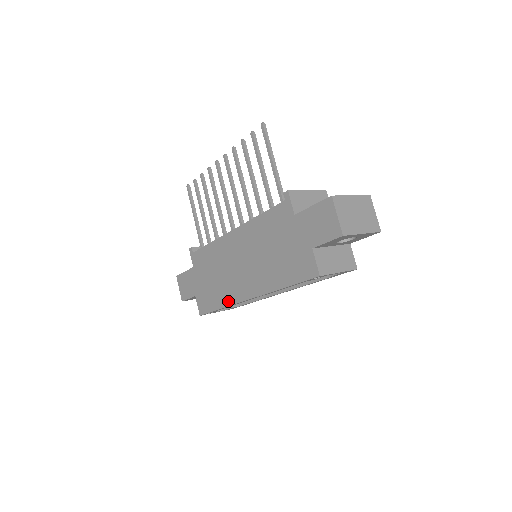
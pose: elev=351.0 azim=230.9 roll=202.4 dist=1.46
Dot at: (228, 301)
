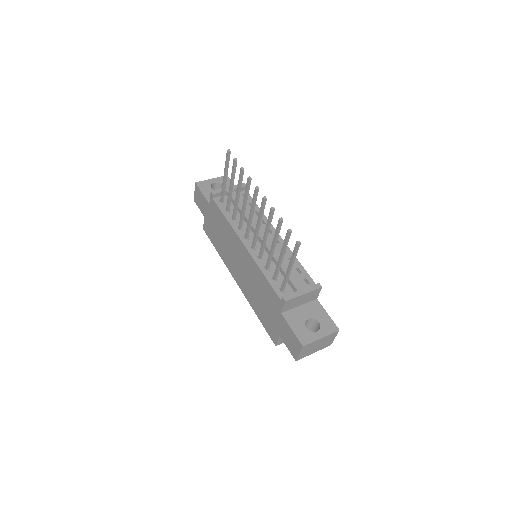
Dot at: (224, 259)
